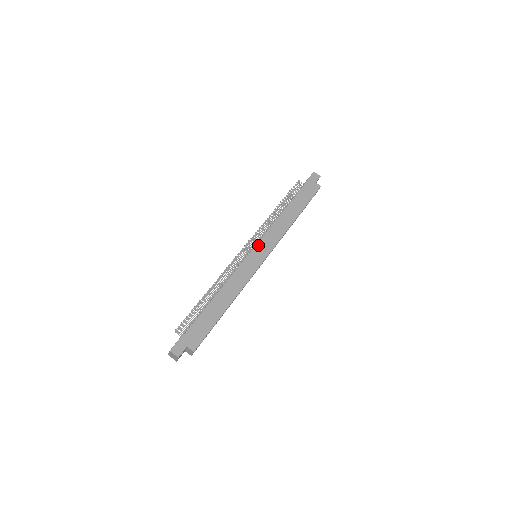
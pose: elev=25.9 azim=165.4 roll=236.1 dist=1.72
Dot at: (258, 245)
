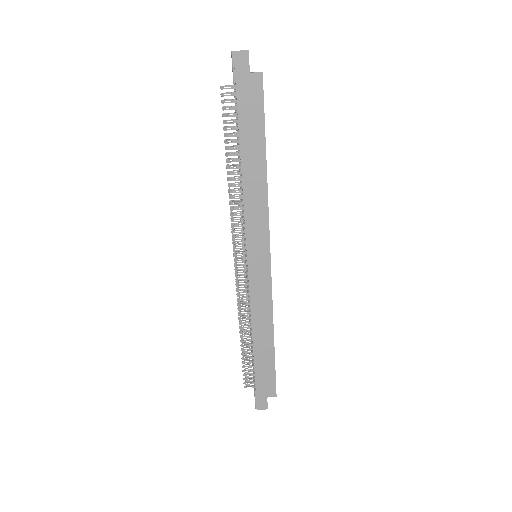
Dot at: (249, 251)
